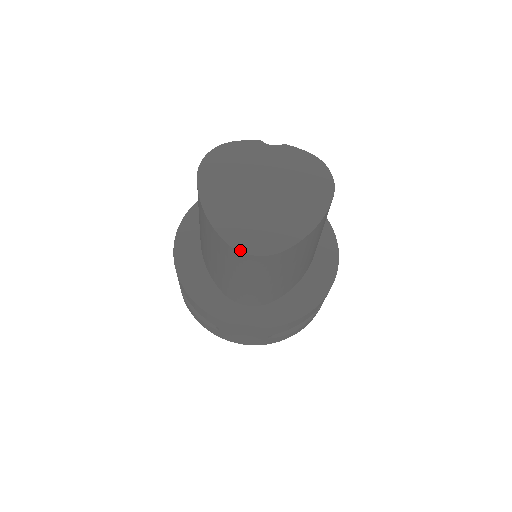
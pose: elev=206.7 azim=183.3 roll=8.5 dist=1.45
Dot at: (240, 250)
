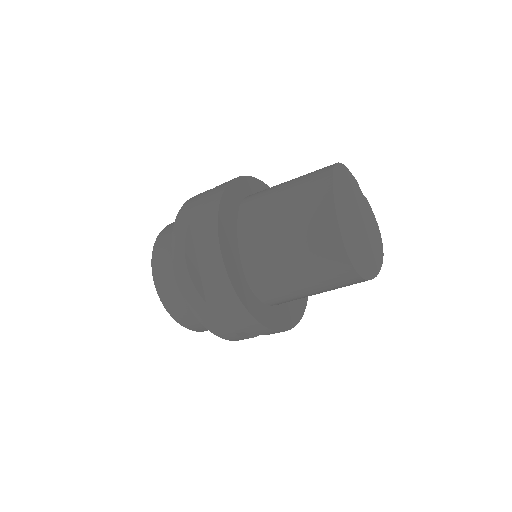
Dot at: (350, 259)
